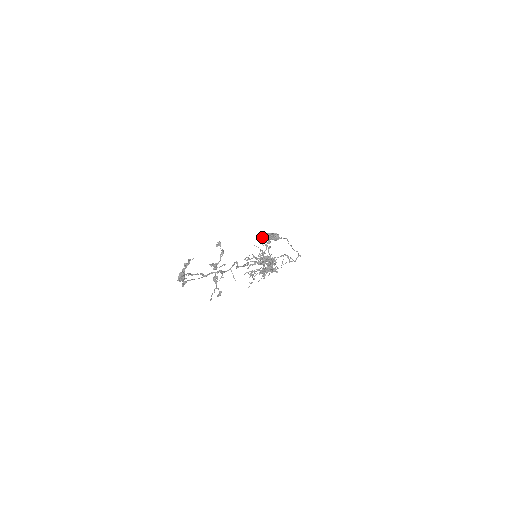
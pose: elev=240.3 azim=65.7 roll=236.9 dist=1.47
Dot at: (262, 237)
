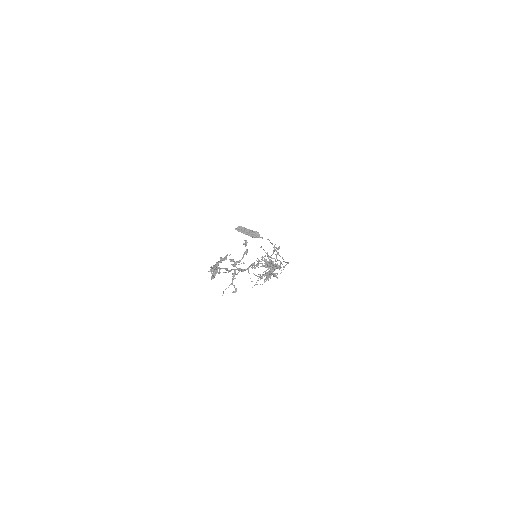
Dot at: (241, 231)
